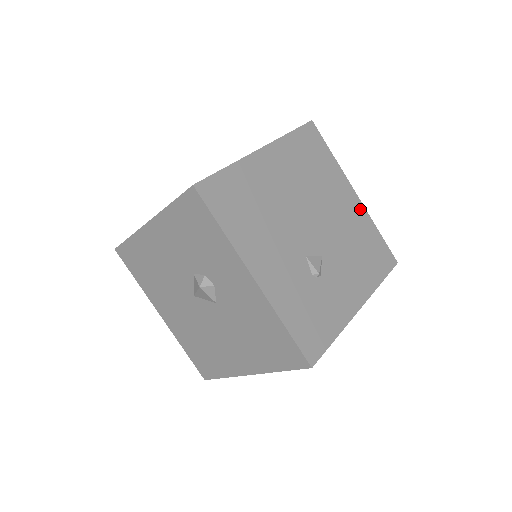
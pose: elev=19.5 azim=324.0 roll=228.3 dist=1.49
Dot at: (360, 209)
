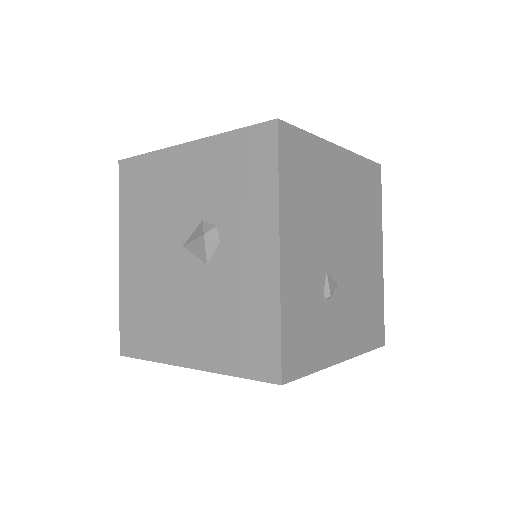
Dot at: (380, 271)
